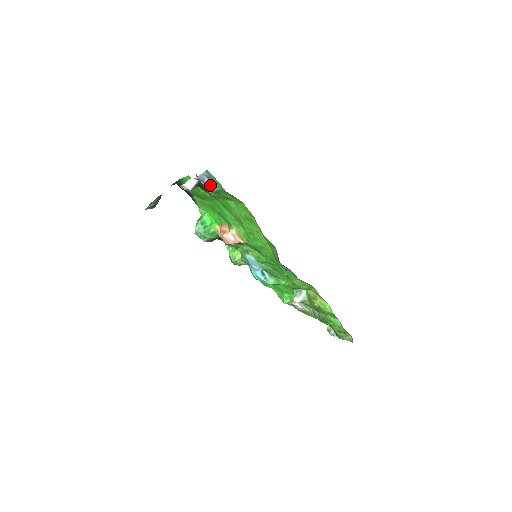
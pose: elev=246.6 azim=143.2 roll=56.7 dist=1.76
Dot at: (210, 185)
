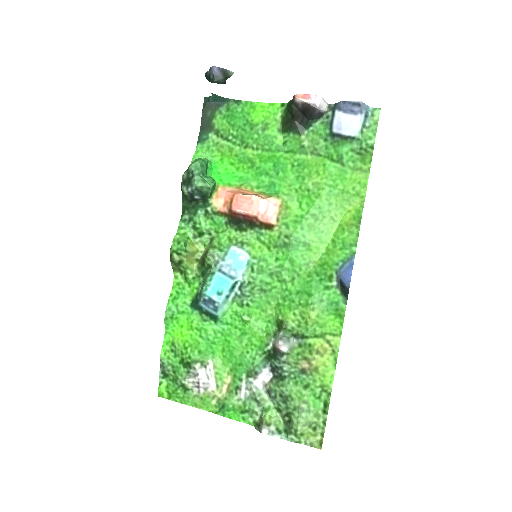
Dot at: (356, 124)
